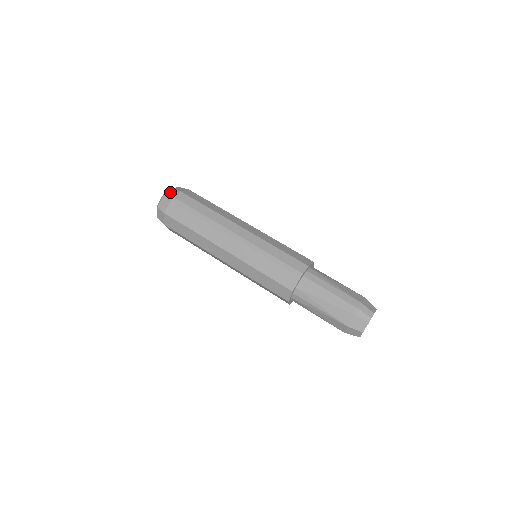
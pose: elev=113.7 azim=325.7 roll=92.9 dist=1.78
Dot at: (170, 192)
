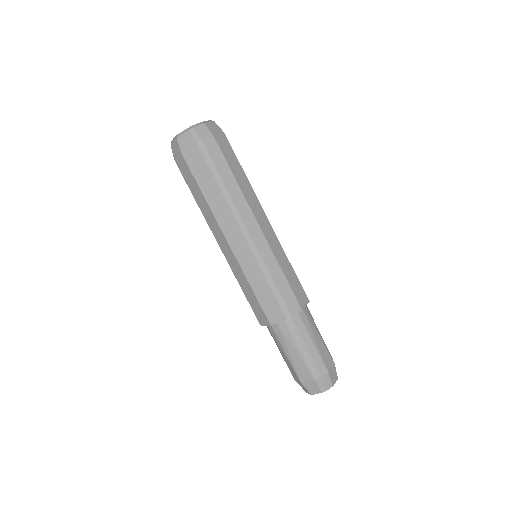
Dot at: (201, 129)
